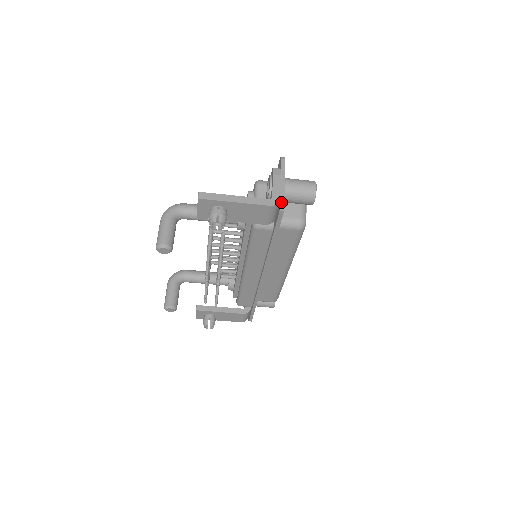
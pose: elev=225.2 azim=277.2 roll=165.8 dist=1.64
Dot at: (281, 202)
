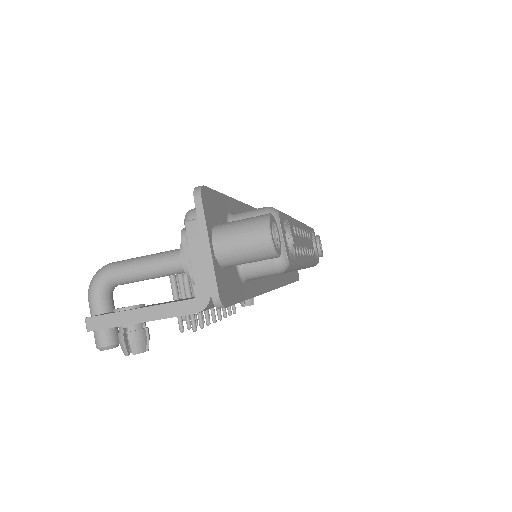
Dot at: (212, 300)
